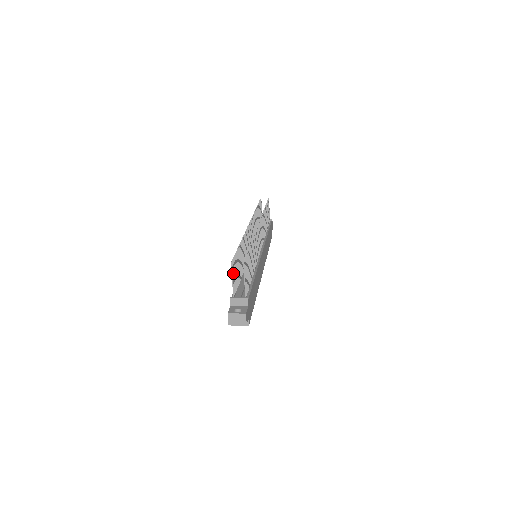
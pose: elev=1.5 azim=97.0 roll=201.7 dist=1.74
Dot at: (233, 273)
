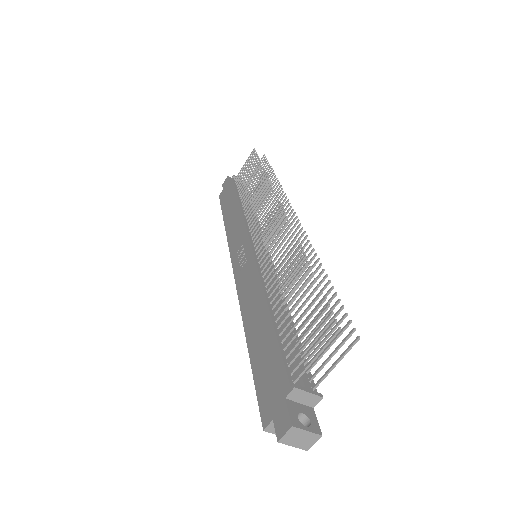
Dot at: (319, 341)
